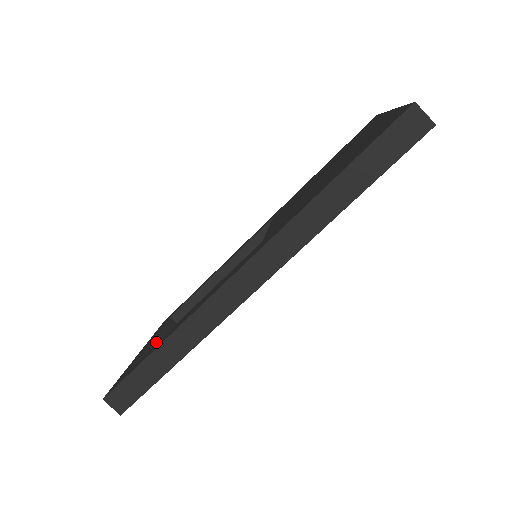
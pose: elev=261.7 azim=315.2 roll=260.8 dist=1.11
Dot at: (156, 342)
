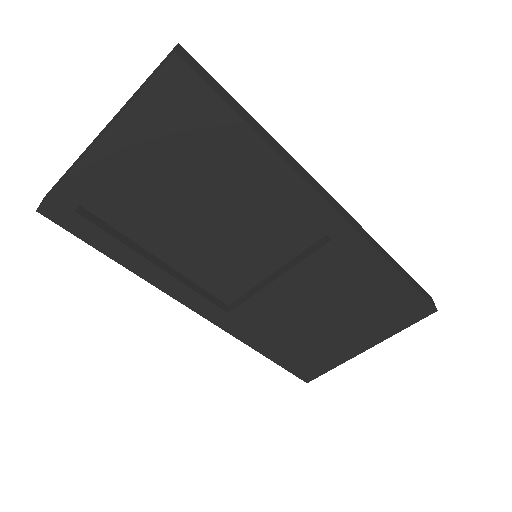
Dot at: occluded
